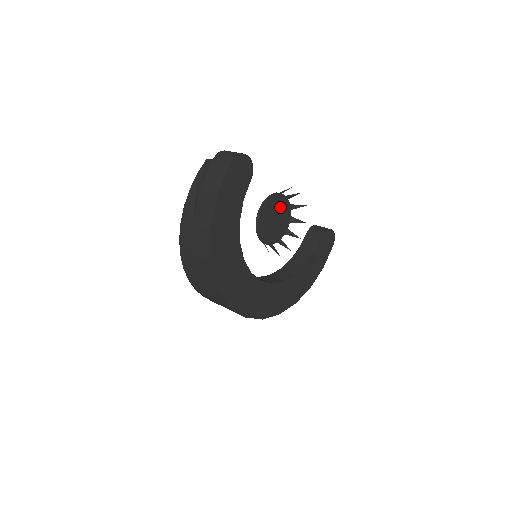
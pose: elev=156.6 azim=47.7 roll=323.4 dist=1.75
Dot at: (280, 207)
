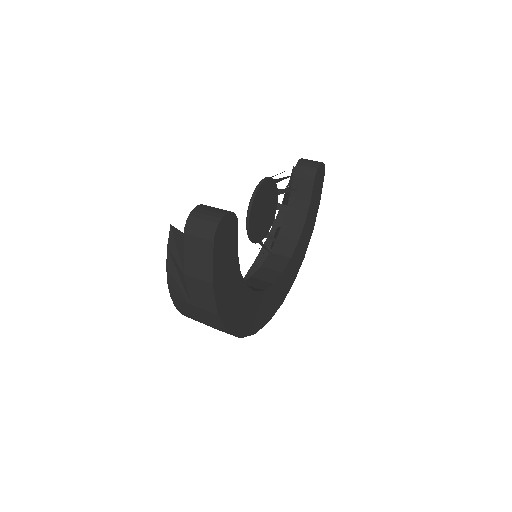
Dot at: (265, 194)
